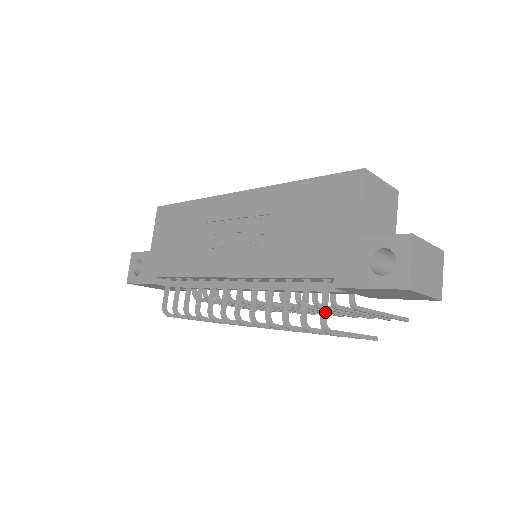
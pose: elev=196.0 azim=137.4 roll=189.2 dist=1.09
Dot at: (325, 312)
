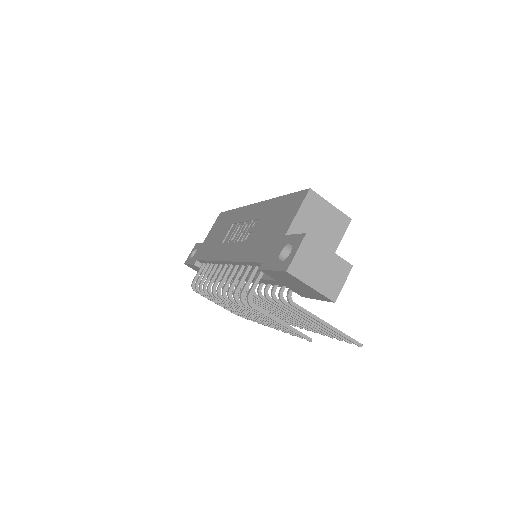
Dot at: (252, 289)
